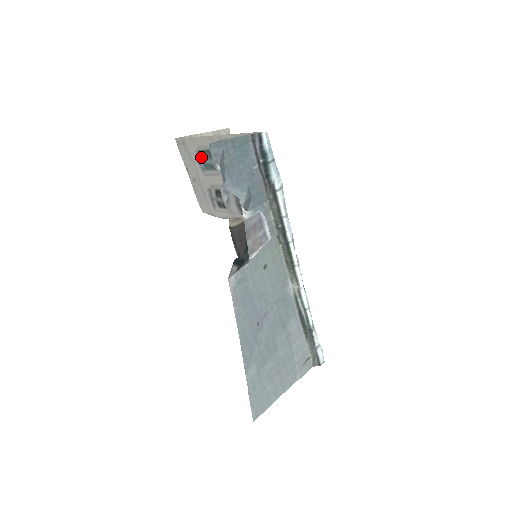
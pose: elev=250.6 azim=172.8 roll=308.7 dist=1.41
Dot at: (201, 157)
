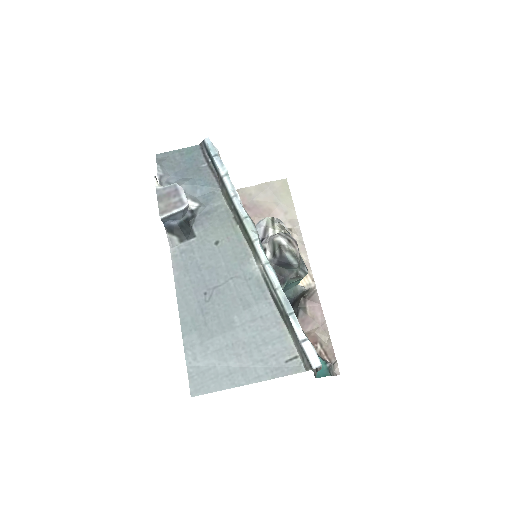
Dot at: occluded
